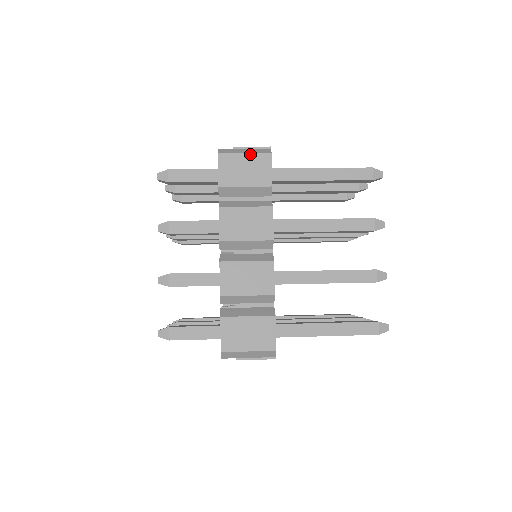
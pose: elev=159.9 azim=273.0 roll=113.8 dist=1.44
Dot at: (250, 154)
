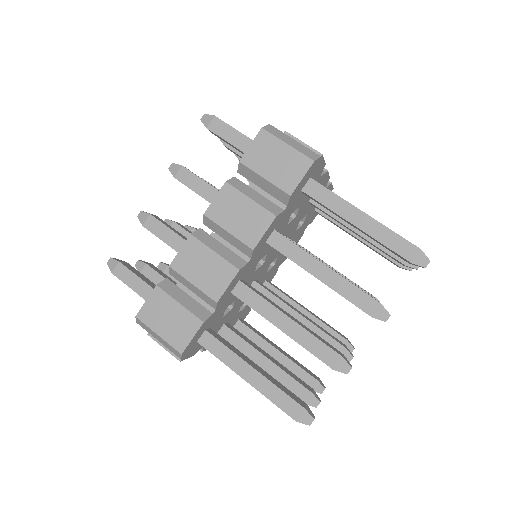
Dot at: (292, 148)
